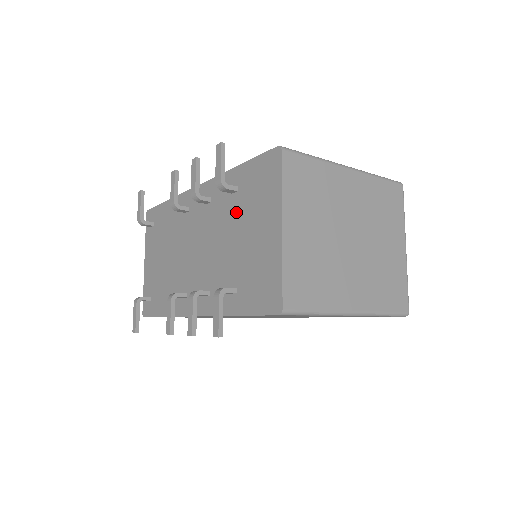
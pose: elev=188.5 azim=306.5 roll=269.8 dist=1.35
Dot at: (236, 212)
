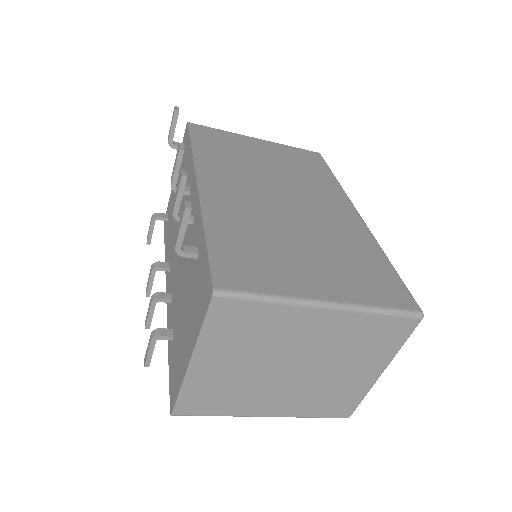
Dot at: (191, 276)
